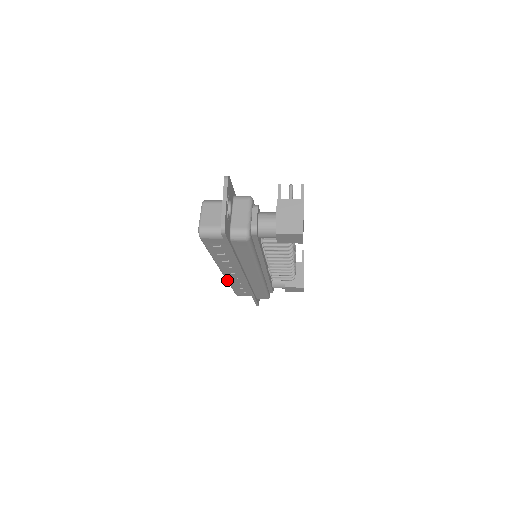
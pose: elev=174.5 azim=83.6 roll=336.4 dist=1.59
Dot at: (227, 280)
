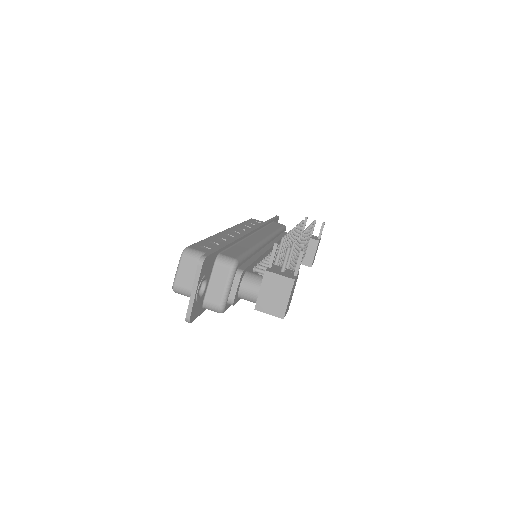
Dot at: occluded
